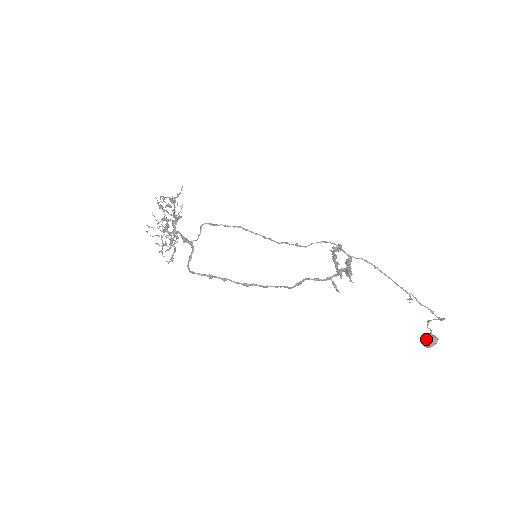
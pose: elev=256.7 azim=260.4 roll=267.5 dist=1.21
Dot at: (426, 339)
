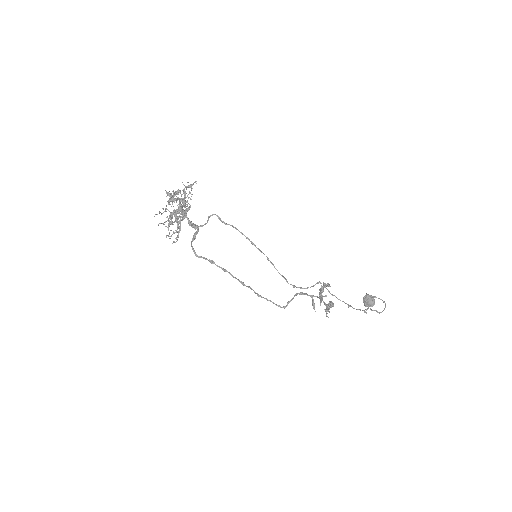
Dot at: (367, 302)
